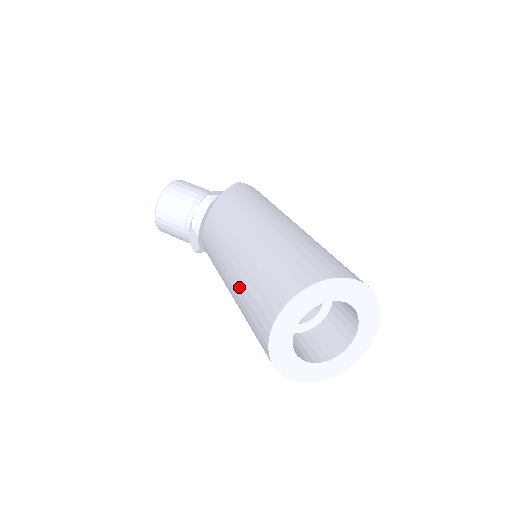
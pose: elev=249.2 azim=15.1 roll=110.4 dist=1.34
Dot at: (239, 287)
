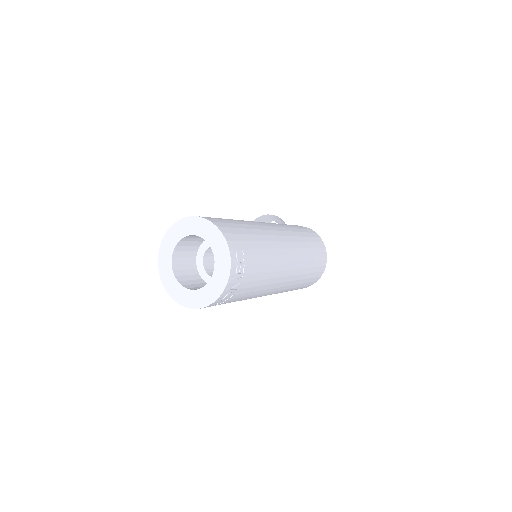
Dot at: occluded
